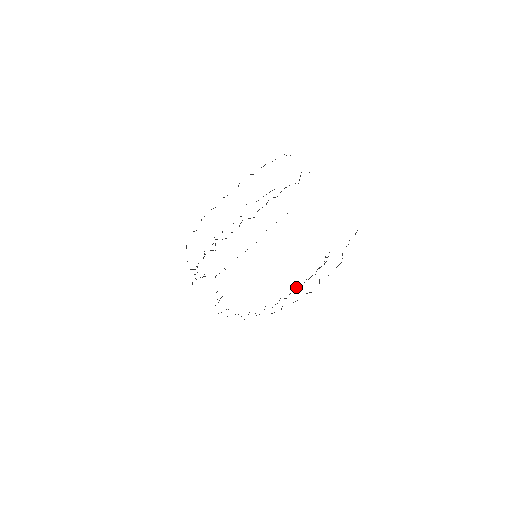
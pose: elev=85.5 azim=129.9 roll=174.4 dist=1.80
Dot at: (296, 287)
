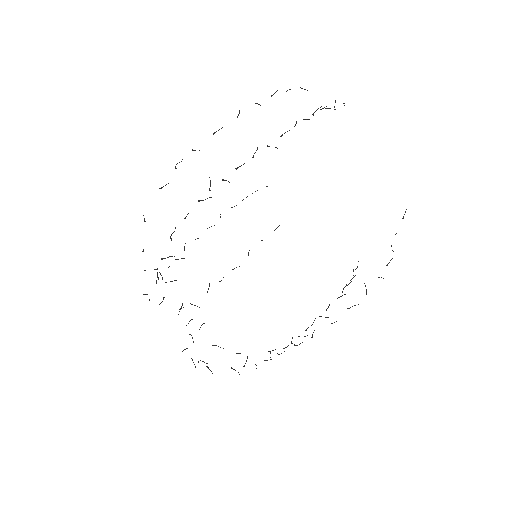
Dot at: occluded
